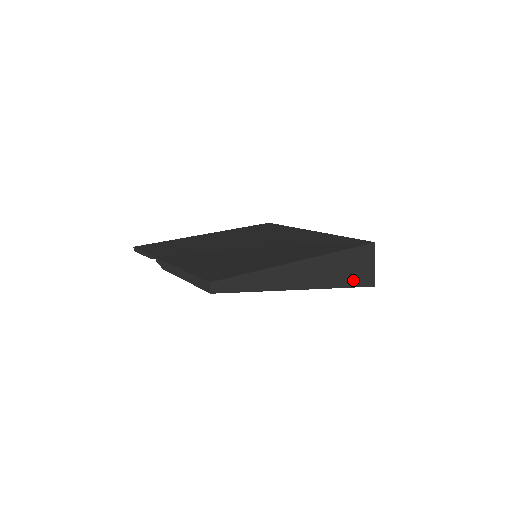
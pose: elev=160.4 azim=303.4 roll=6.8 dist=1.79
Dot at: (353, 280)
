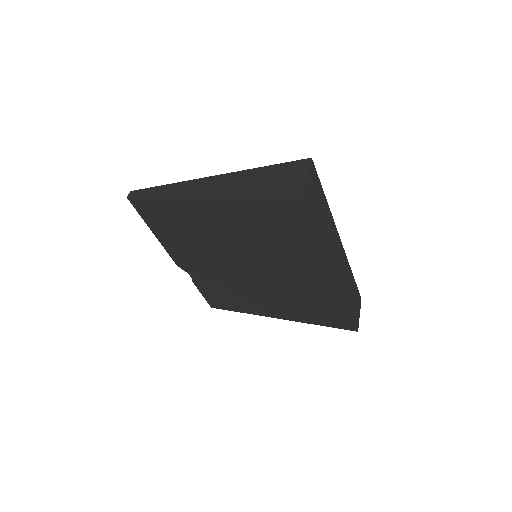
Dot at: (268, 190)
